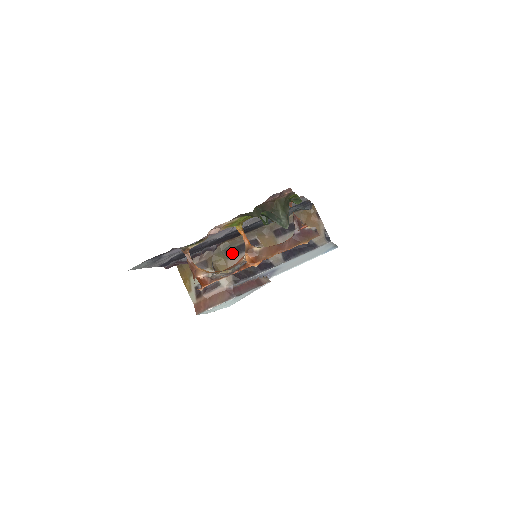
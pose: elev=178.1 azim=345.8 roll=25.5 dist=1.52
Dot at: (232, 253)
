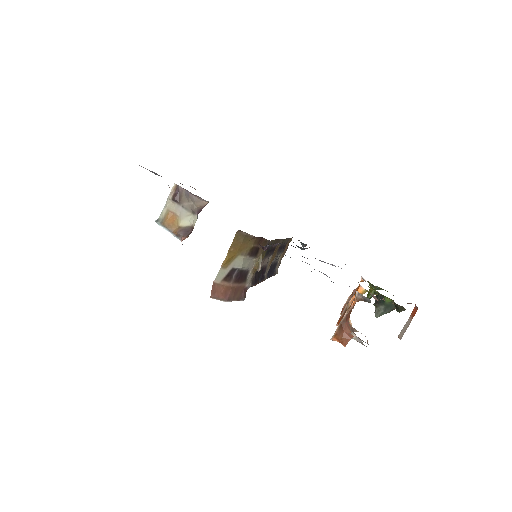
Dot at: (268, 253)
